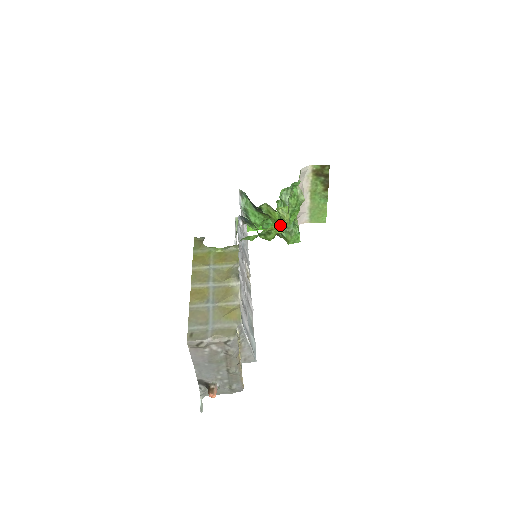
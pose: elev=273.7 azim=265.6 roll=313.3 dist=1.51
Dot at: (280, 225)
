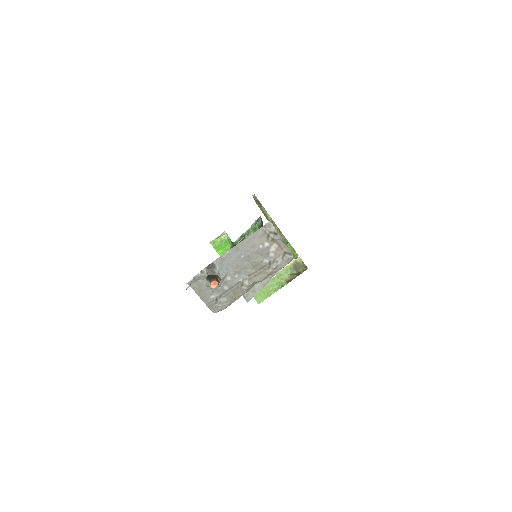
Dot at: (296, 254)
